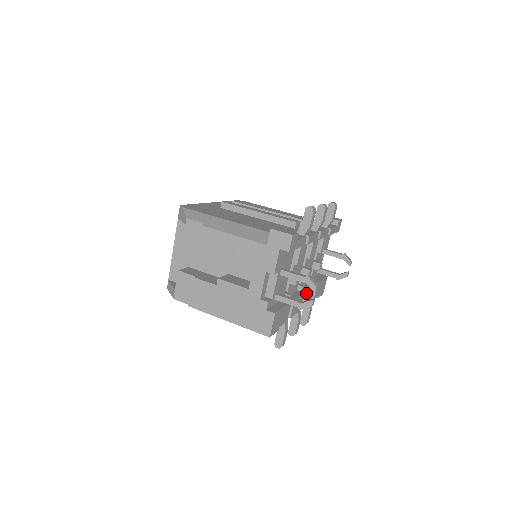
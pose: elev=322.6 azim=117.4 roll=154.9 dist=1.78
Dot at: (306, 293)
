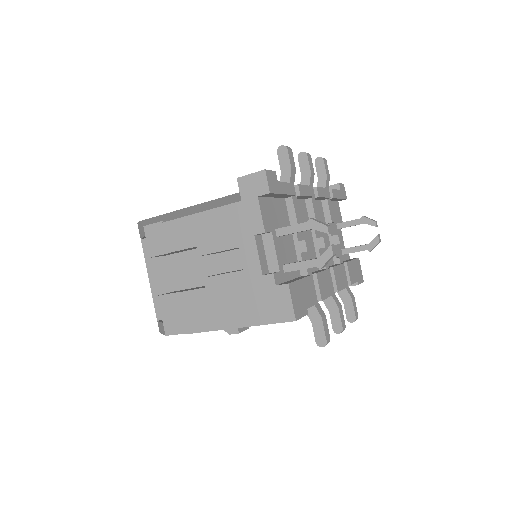
Dot at: (333, 271)
